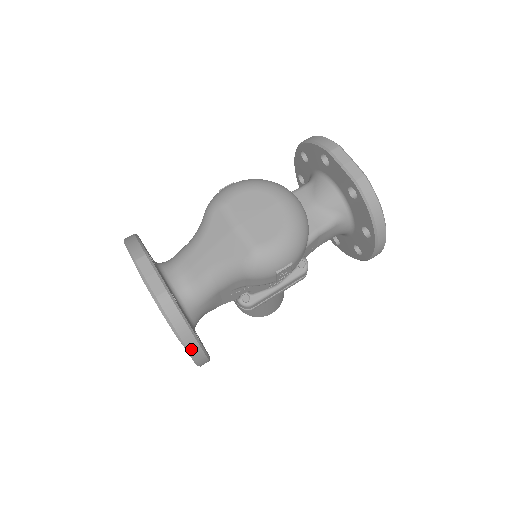
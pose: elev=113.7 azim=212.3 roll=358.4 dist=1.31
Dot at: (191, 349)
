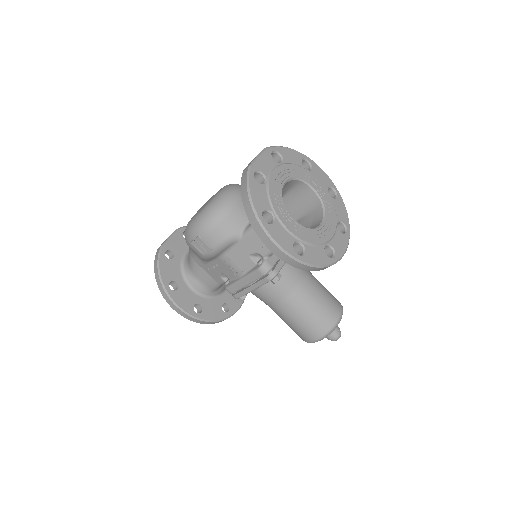
Dot at: (160, 287)
